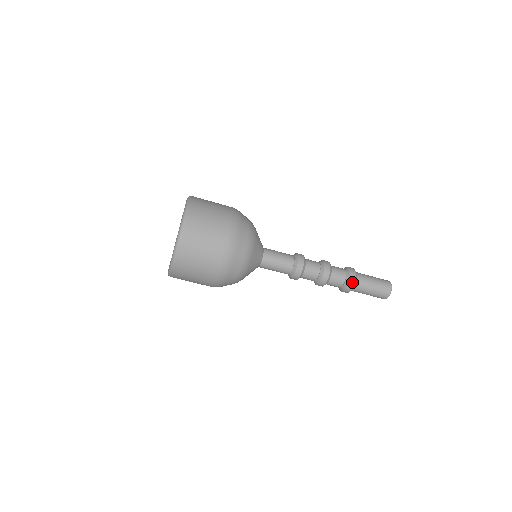
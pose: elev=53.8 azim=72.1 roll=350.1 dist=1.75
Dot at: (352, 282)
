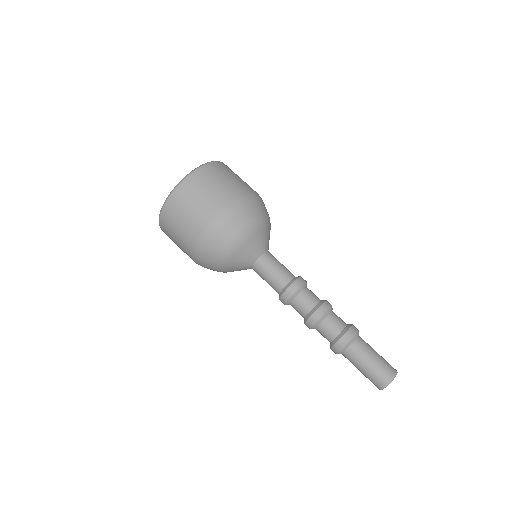
Dot at: (354, 330)
